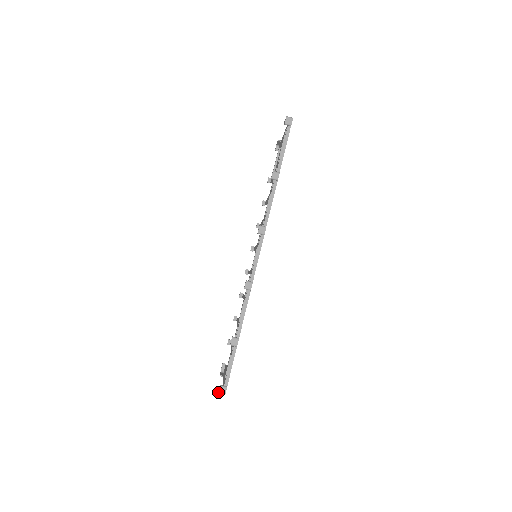
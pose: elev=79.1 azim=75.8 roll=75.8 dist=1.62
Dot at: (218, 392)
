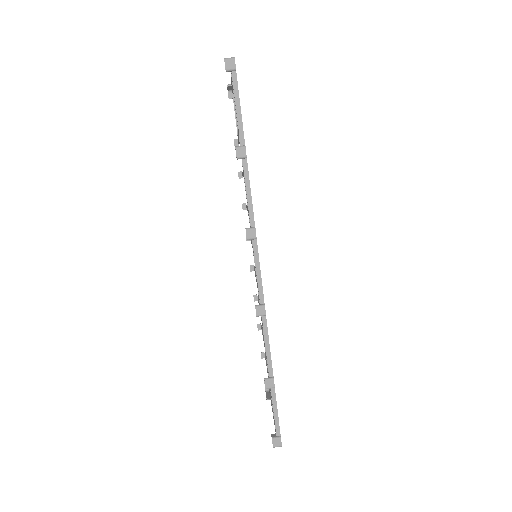
Dot at: occluded
